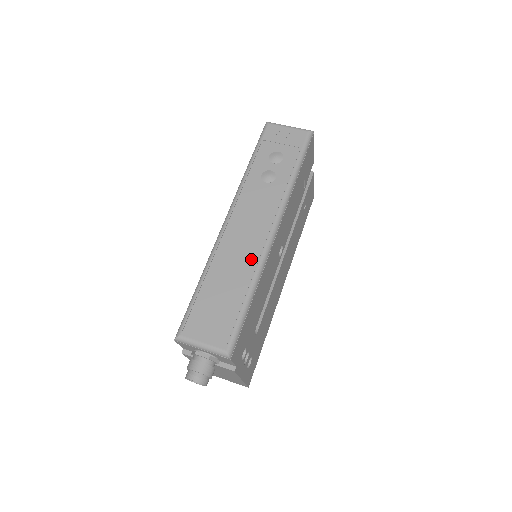
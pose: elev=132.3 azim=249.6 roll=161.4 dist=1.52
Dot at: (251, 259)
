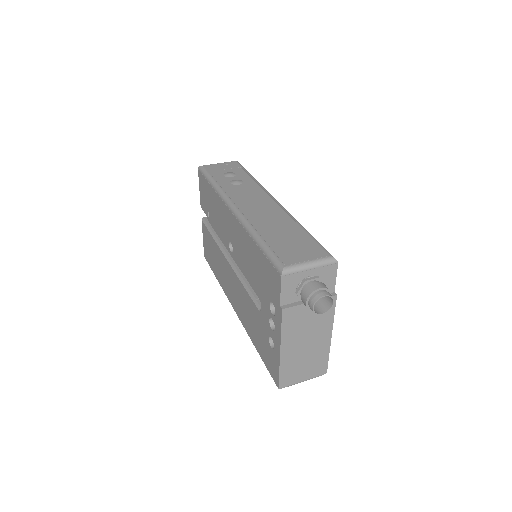
Dot at: (280, 214)
